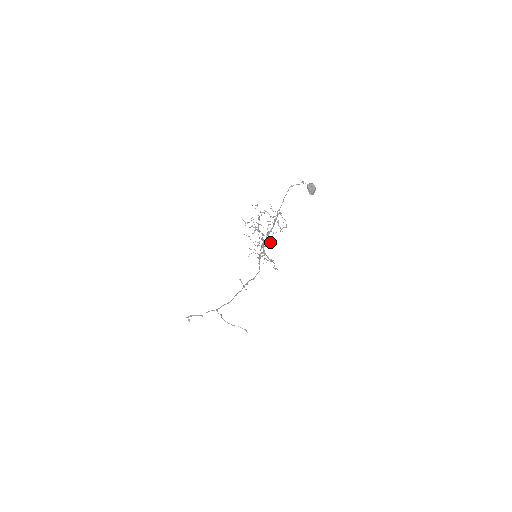
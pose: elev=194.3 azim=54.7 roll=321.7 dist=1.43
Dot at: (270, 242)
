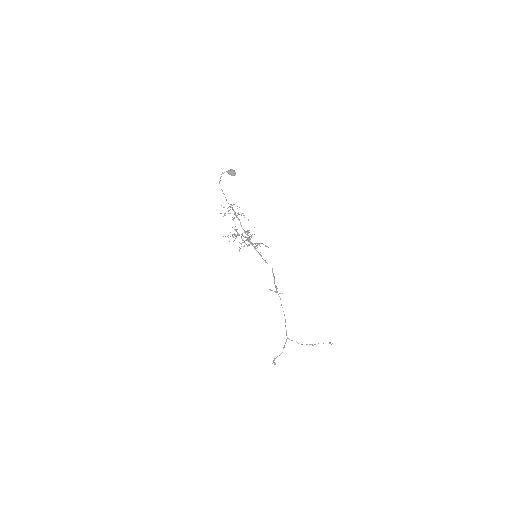
Dot at: (251, 235)
